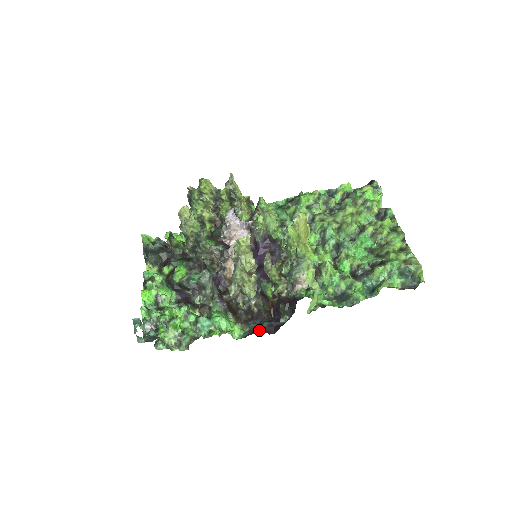
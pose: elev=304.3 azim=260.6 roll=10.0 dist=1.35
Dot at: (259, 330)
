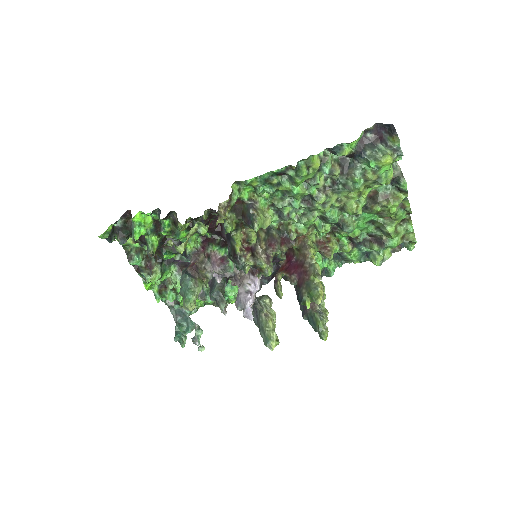
Dot at: (265, 281)
